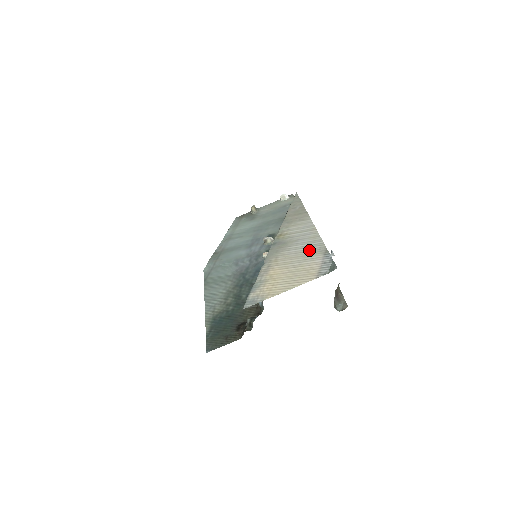
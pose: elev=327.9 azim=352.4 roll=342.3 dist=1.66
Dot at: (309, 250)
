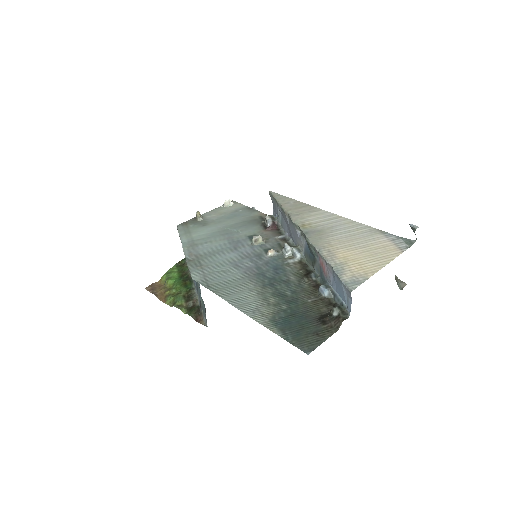
Dot at: (360, 233)
